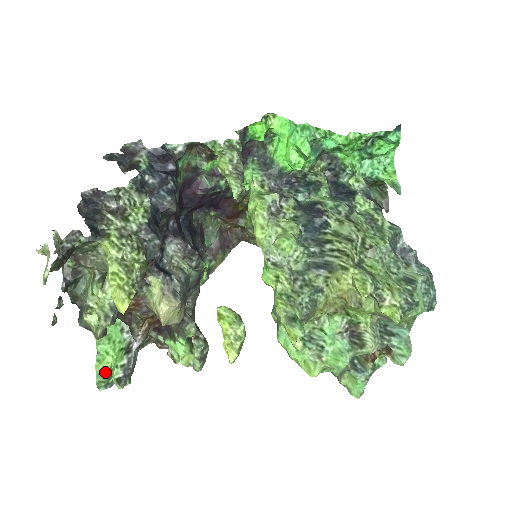
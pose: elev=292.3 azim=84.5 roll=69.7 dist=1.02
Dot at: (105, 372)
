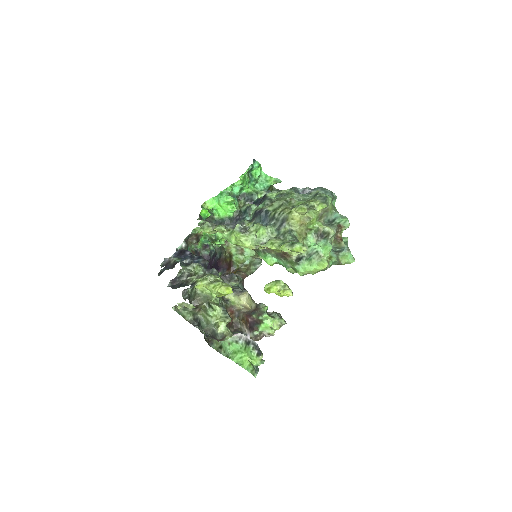
Dot at: (249, 365)
